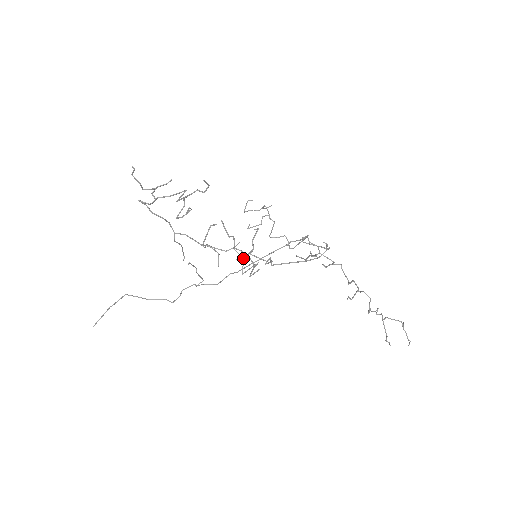
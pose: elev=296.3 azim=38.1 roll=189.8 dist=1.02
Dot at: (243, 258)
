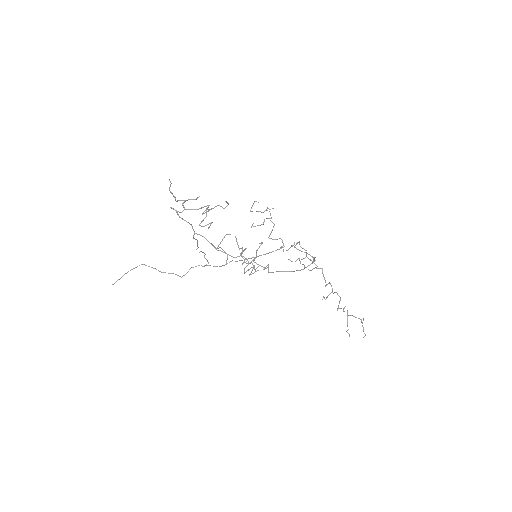
Dot at: (247, 263)
